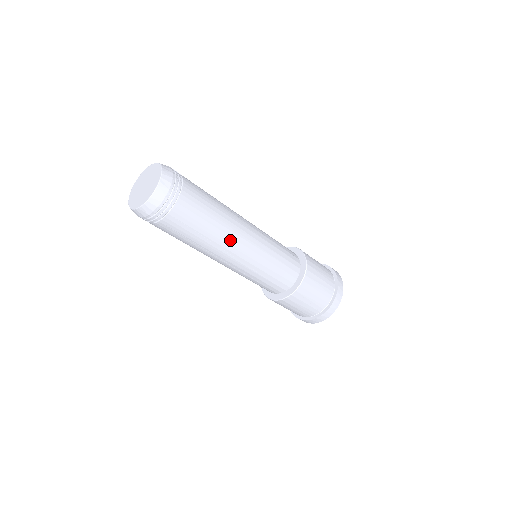
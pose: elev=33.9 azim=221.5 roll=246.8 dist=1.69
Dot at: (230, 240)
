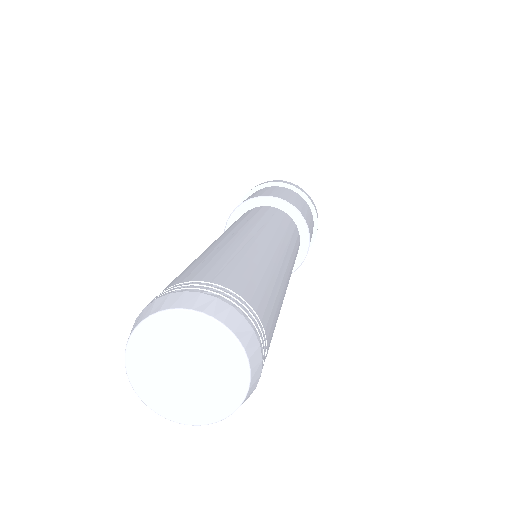
Dot at: (284, 281)
